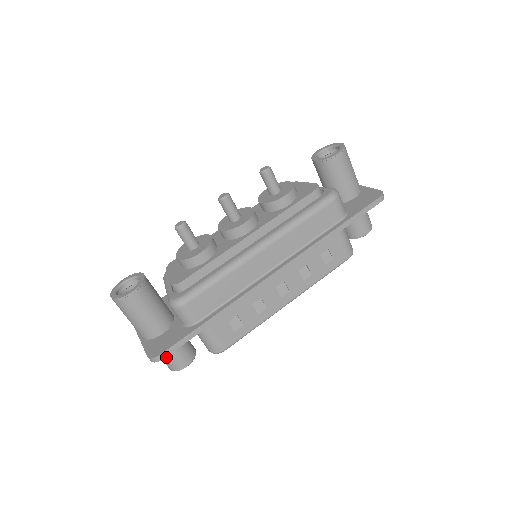
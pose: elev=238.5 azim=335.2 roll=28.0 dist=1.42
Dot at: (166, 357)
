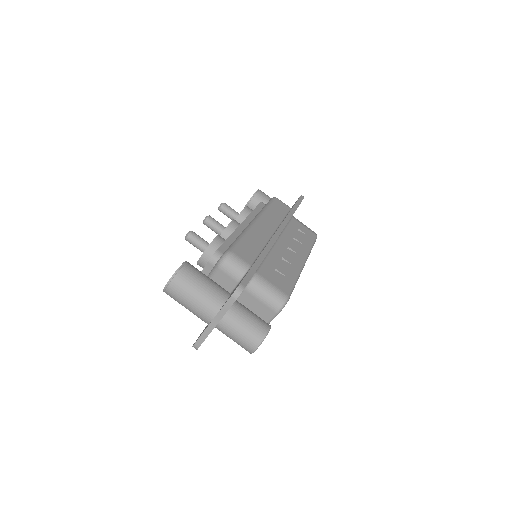
Dot at: (246, 325)
